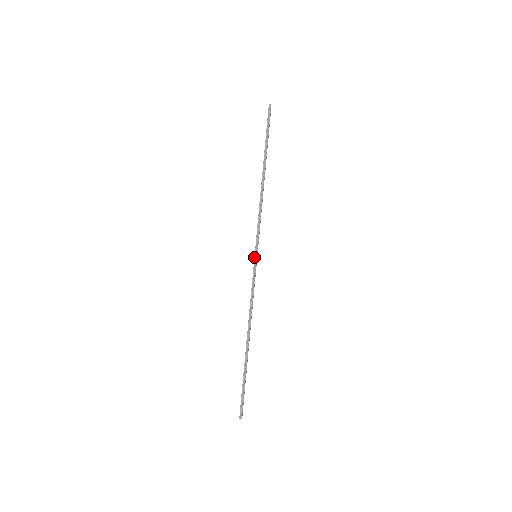
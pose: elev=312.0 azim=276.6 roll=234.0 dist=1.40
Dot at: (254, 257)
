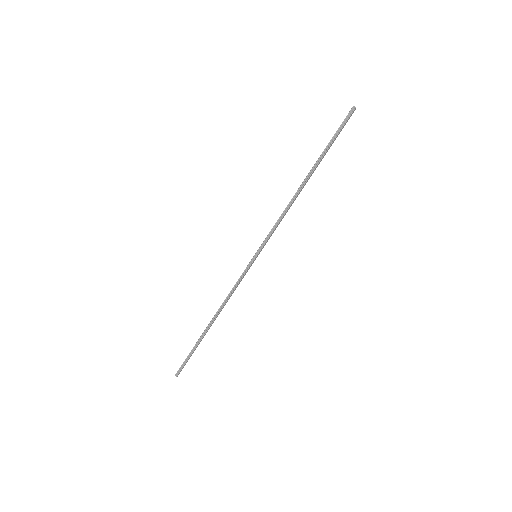
Dot at: (253, 256)
